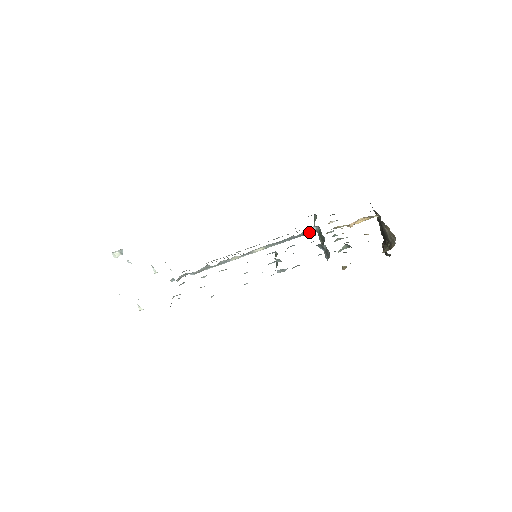
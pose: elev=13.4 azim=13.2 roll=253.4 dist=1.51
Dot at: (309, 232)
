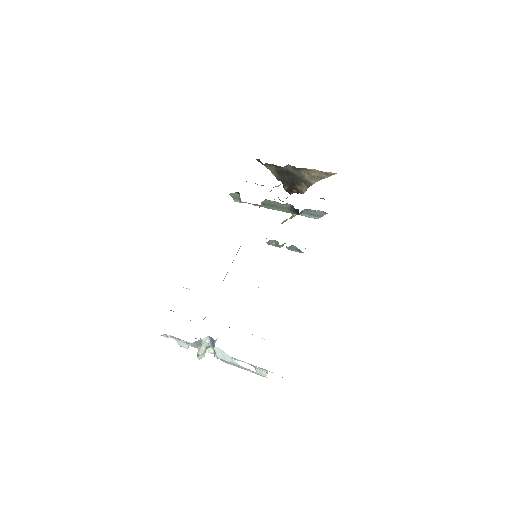
Dot at: occluded
